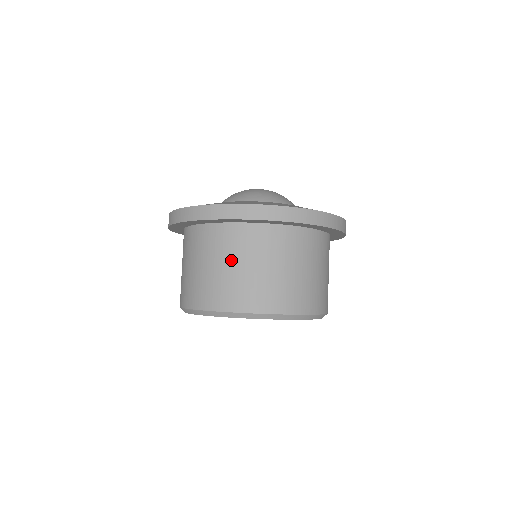
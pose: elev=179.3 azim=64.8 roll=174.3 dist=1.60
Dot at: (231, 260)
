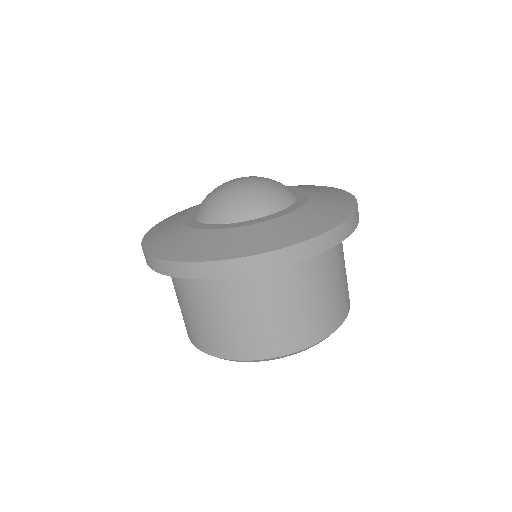
Dot at: (205, 308)
